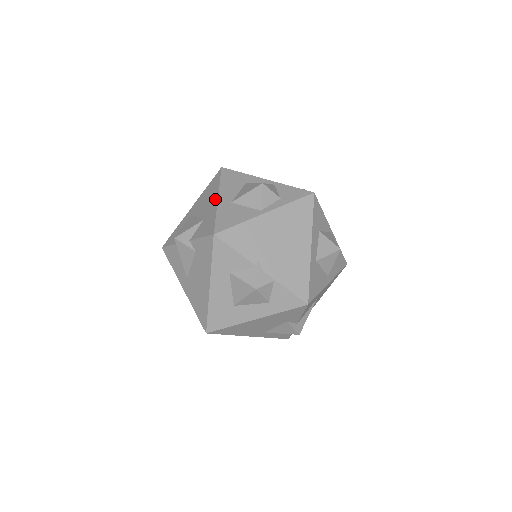
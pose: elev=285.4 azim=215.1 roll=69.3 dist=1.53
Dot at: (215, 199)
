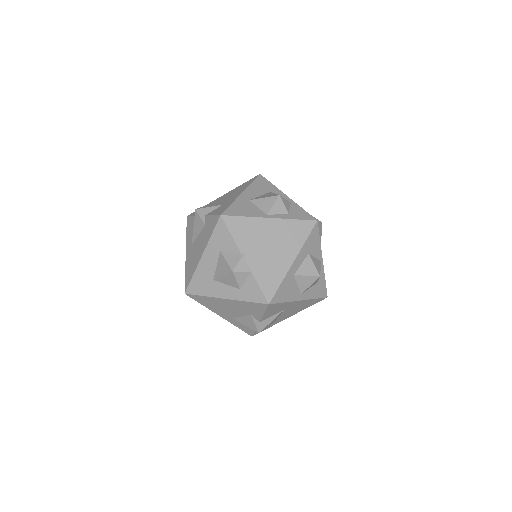
Dot at: (239, 193)
